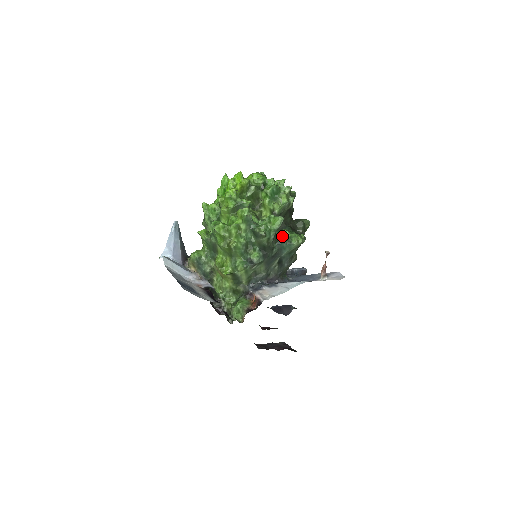
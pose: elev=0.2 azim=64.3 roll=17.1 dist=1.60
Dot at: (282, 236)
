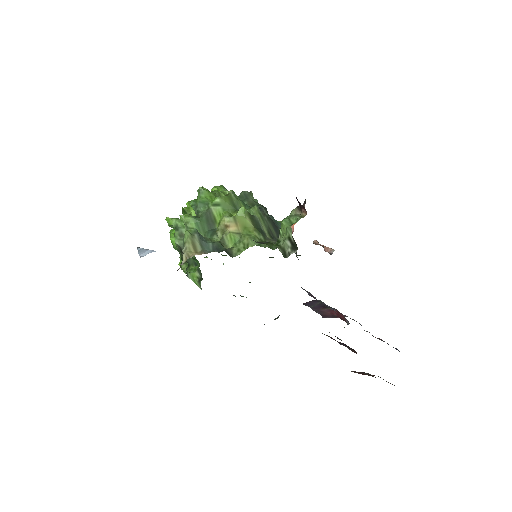
Dot at: occluded
